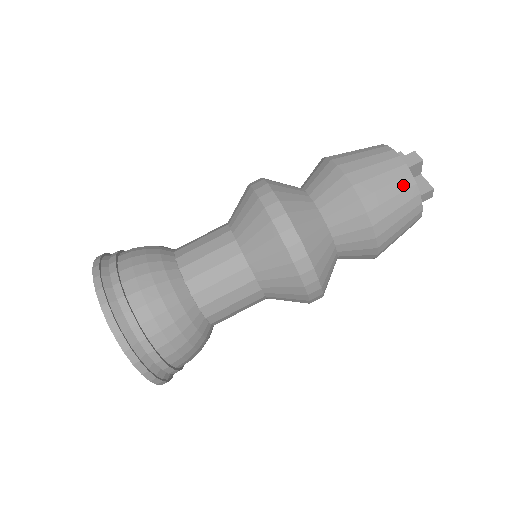
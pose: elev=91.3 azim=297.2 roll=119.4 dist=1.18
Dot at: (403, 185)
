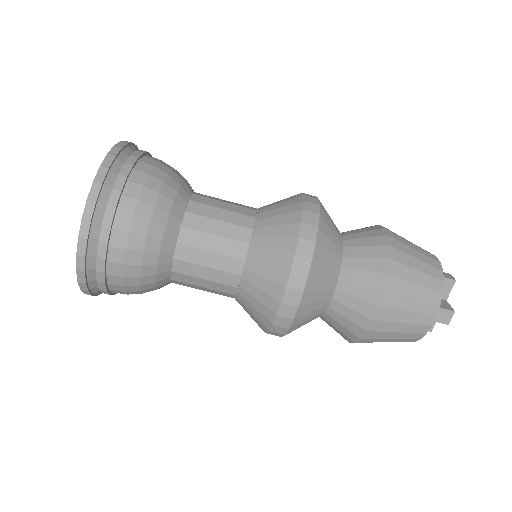
Dot at: (431, 271)
